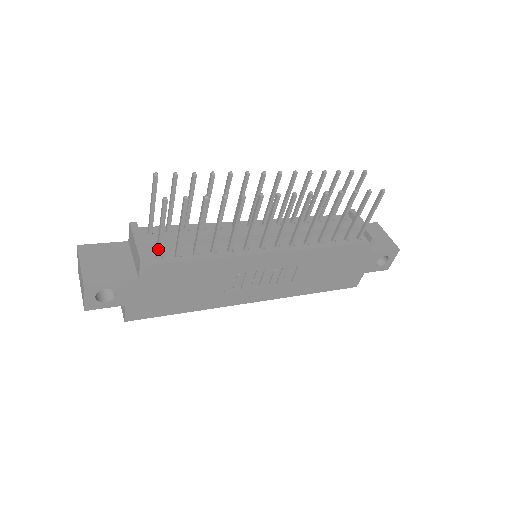
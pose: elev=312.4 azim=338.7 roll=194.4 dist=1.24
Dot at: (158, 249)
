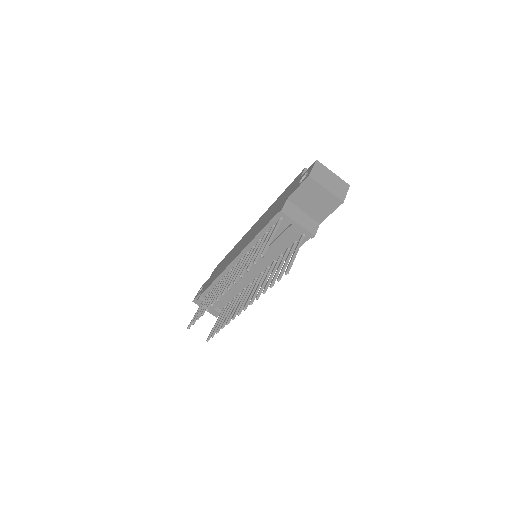
Dot at: occluded
